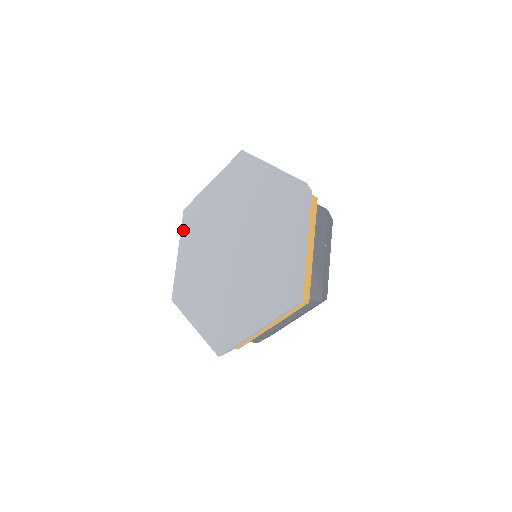
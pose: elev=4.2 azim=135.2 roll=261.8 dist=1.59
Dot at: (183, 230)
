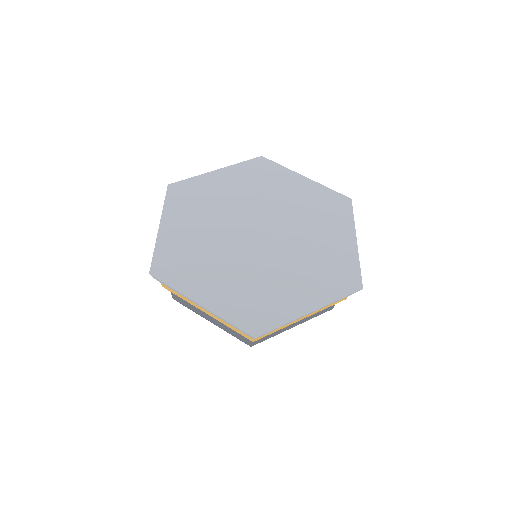
Dot at: (169, 203)
